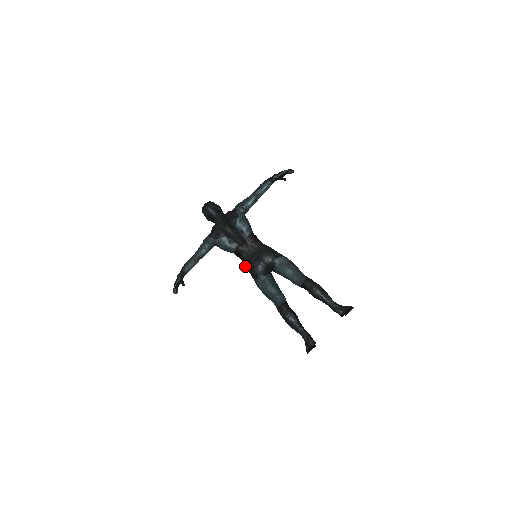
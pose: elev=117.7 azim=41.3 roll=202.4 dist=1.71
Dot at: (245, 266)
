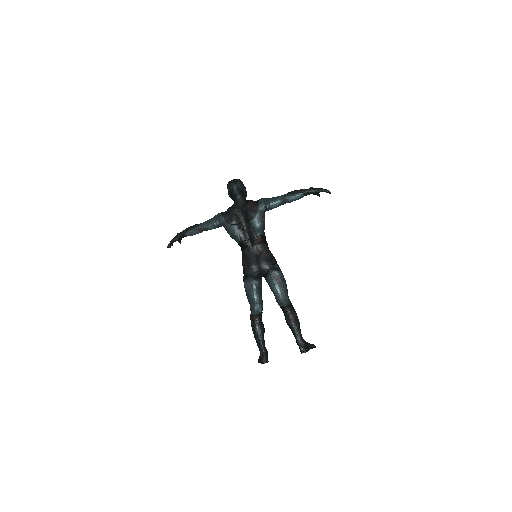
Dot at: (242, 260)
